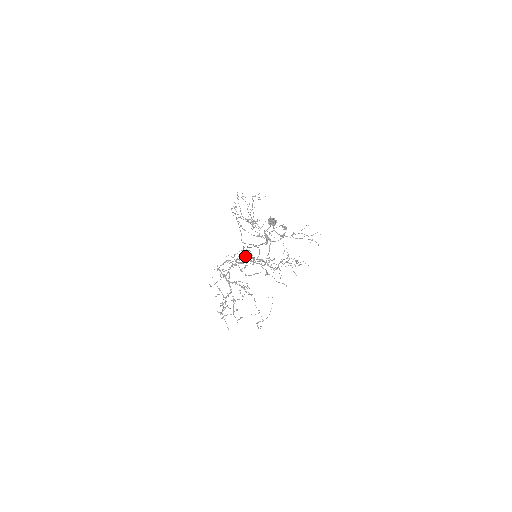
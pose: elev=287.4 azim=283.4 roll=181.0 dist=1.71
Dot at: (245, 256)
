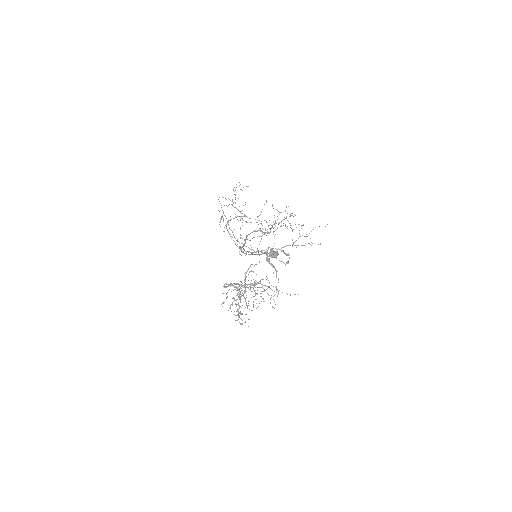
Dot at: (242, 247)
